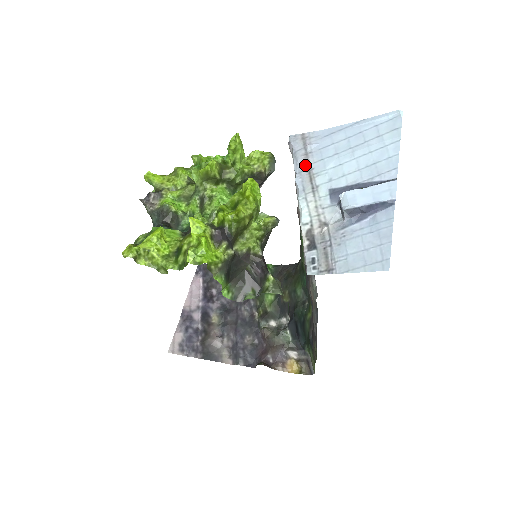
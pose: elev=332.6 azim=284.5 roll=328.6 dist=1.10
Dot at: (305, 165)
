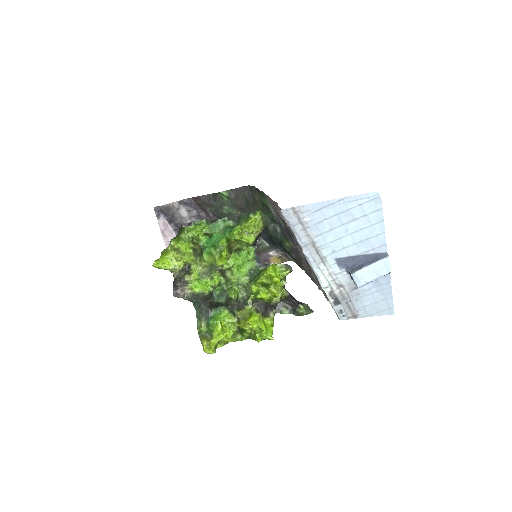
Dot at: (307, 240)
